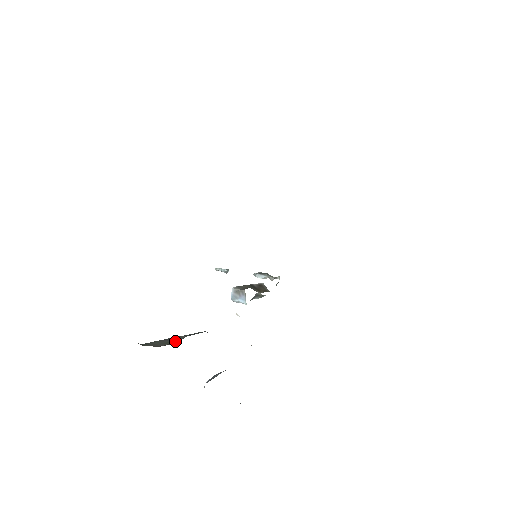
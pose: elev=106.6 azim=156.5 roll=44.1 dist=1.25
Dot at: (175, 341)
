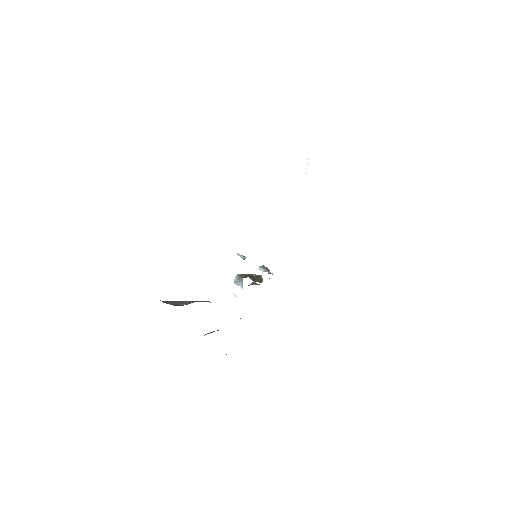
Dot at: (185, 304)
